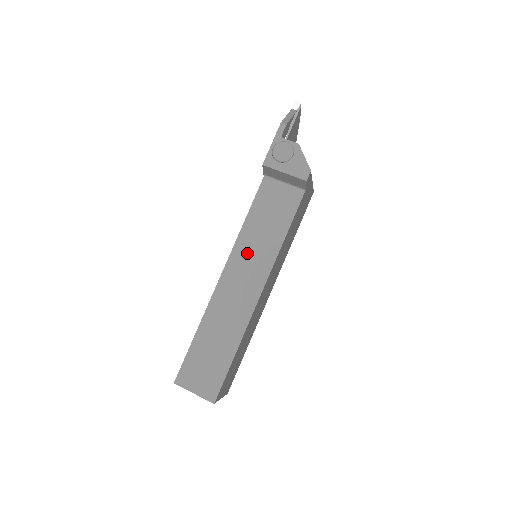
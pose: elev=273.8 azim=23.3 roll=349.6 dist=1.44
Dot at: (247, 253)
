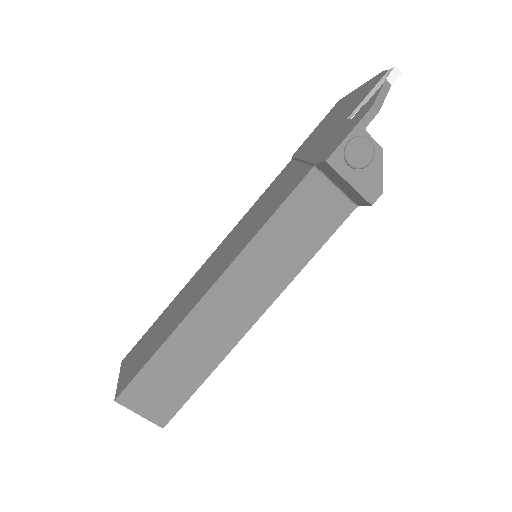
Dot at: (257, 266)
